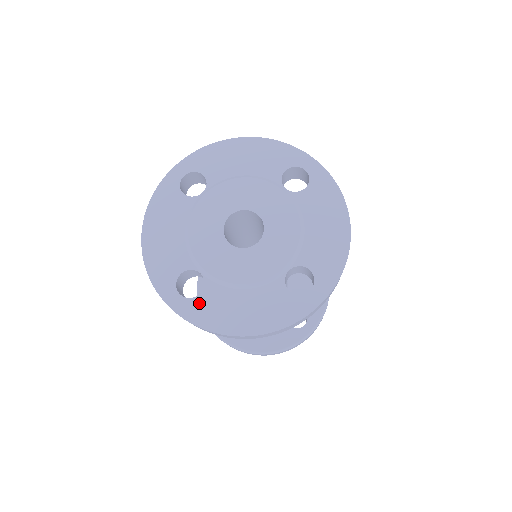
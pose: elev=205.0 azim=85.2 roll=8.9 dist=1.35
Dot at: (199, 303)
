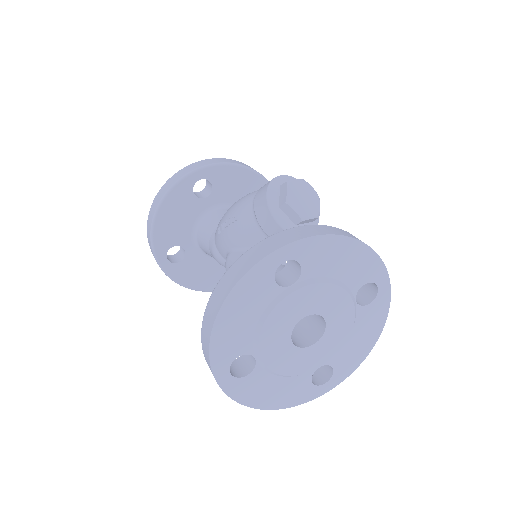
Dot at: (243, 383)
